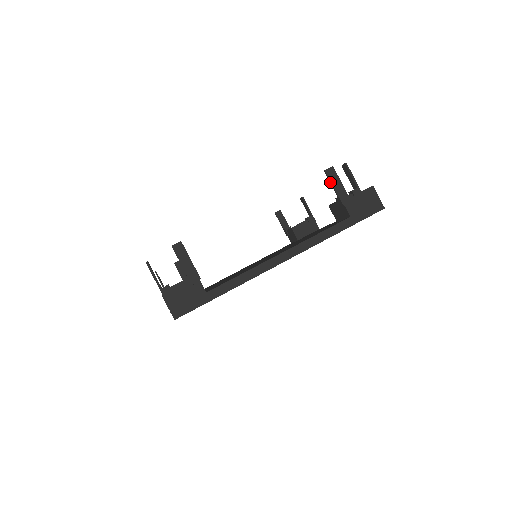
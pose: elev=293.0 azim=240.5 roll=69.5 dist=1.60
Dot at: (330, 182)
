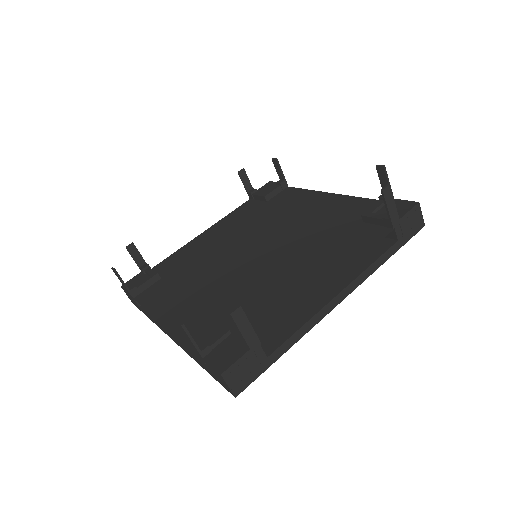
Dot at: (385, 203)
